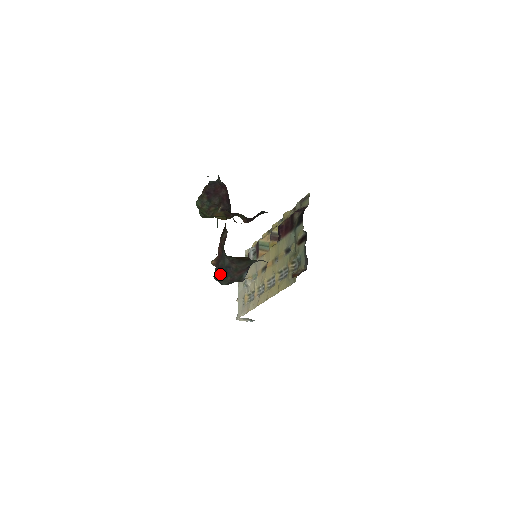
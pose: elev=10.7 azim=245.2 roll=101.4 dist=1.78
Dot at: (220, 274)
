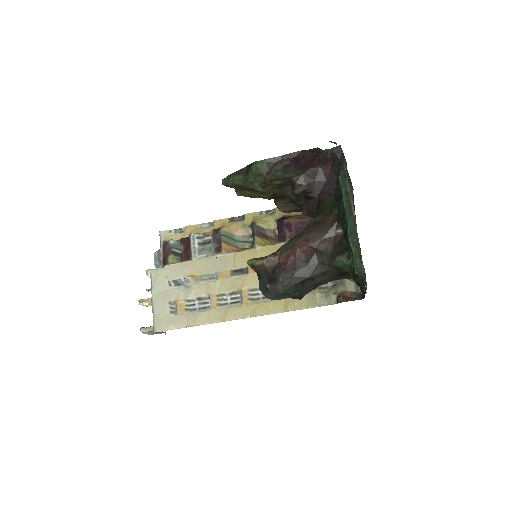
Dot at: (291, 286)
